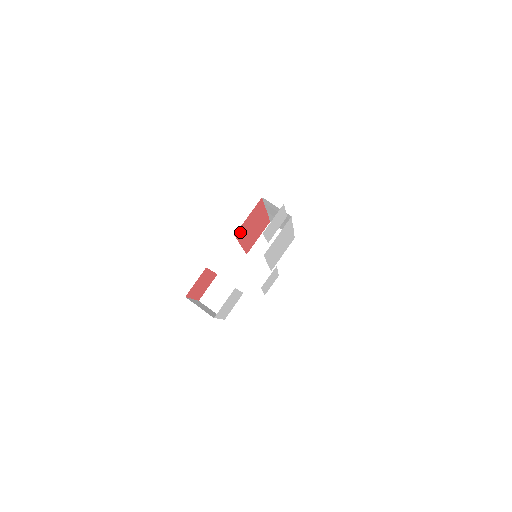
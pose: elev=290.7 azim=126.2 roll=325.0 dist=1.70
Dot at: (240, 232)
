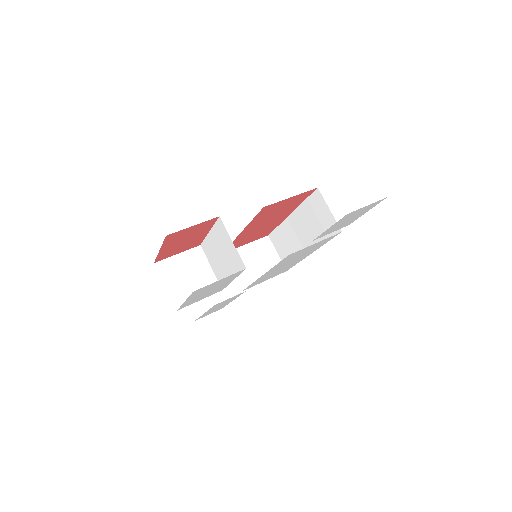
Dot at: (265, 211)
